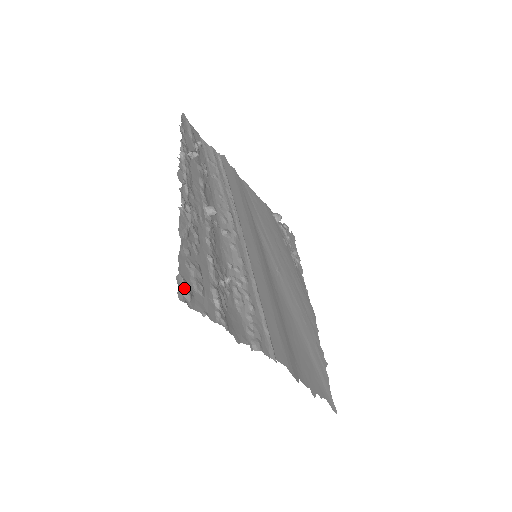
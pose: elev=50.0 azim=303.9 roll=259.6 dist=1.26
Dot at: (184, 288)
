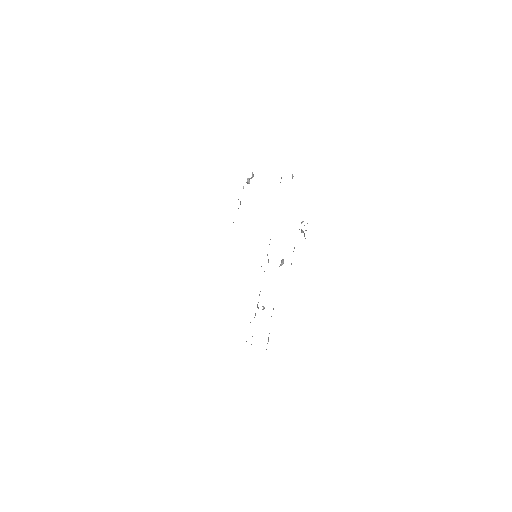
Dot at: occluded
